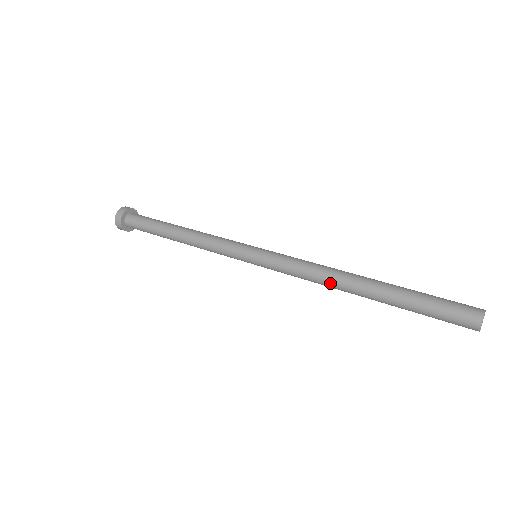
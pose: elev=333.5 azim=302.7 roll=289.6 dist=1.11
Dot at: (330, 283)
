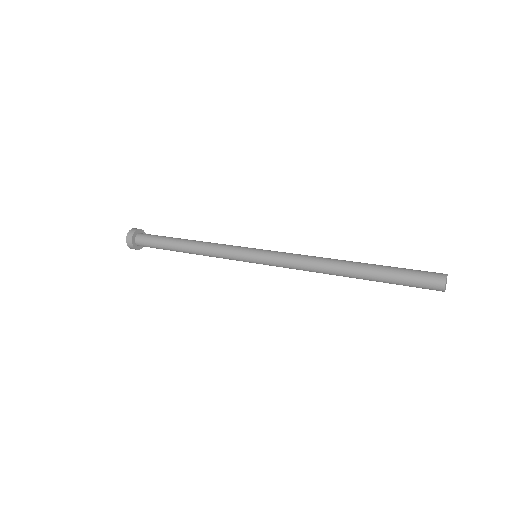
Dot at: (322, 266)
